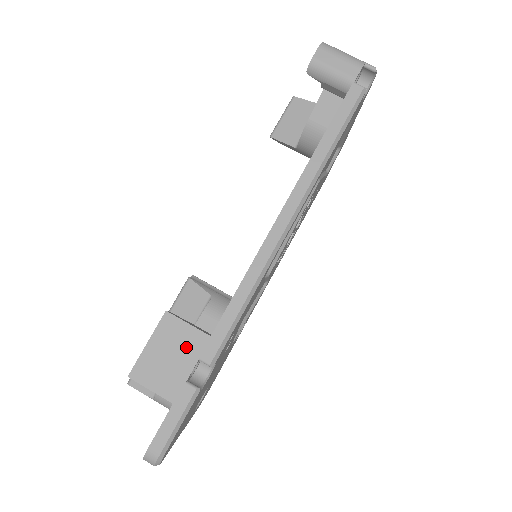
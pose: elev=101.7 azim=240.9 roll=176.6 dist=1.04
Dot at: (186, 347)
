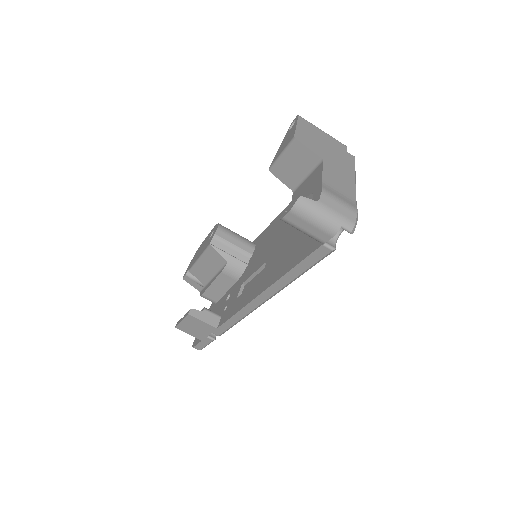
Dot at: (204, 328)
